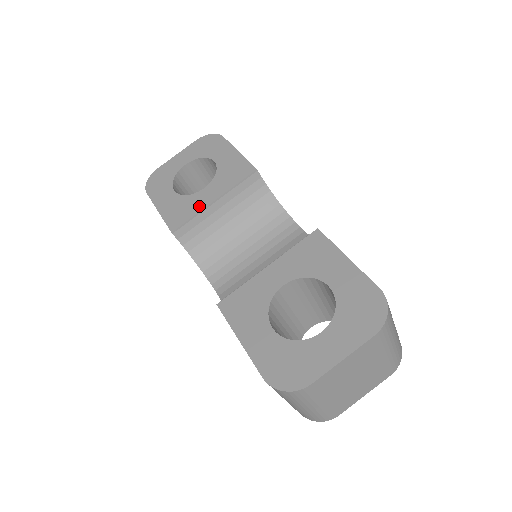
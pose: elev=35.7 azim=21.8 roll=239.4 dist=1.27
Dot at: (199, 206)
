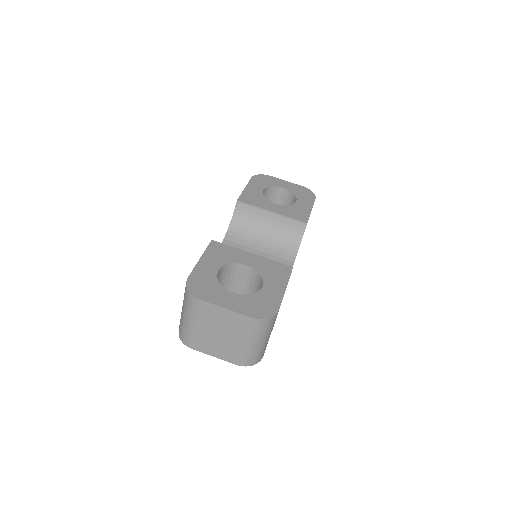
Dot at: (263, 206)
